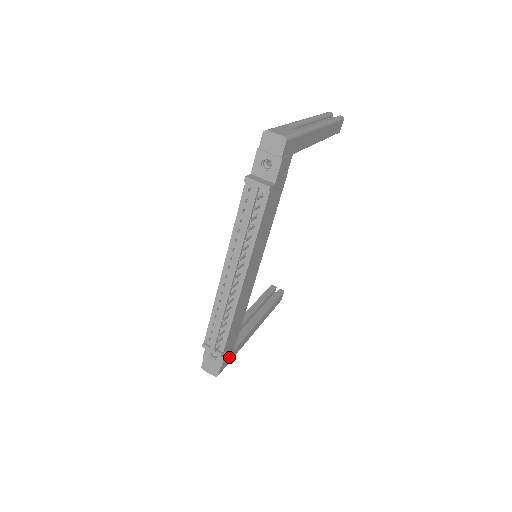
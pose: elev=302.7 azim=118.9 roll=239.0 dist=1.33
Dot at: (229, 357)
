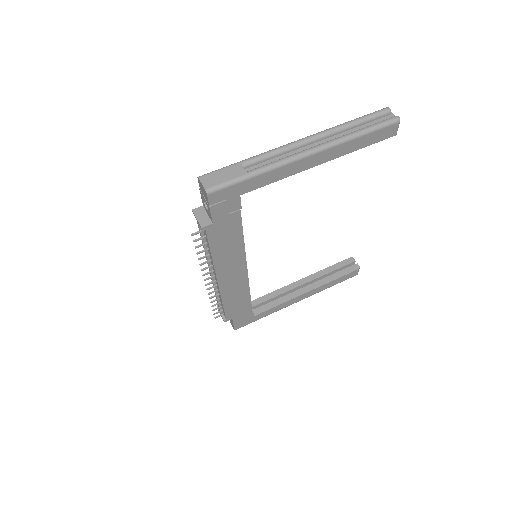
Dot at: (249, 319)
